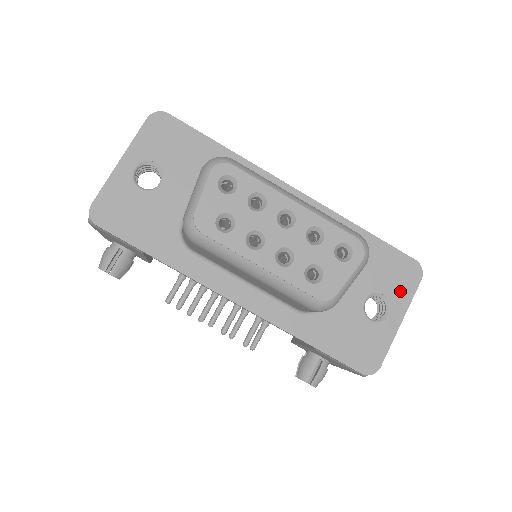
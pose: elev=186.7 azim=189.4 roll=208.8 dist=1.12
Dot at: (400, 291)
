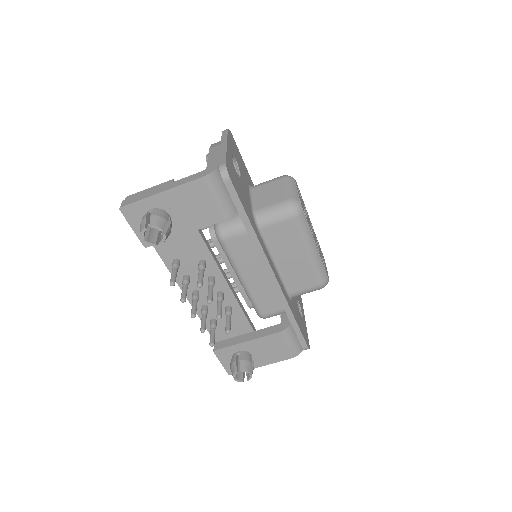
Dot at: (301, 303)
